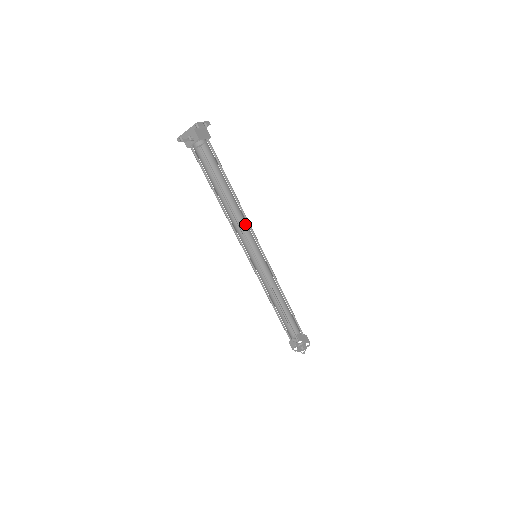
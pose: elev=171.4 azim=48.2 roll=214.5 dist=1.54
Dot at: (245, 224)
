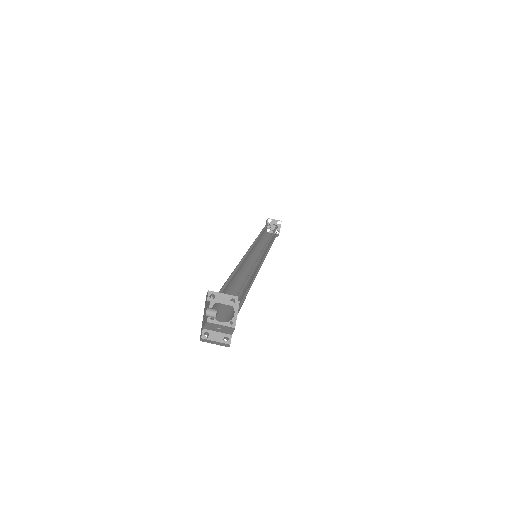
Dot at: occluded
